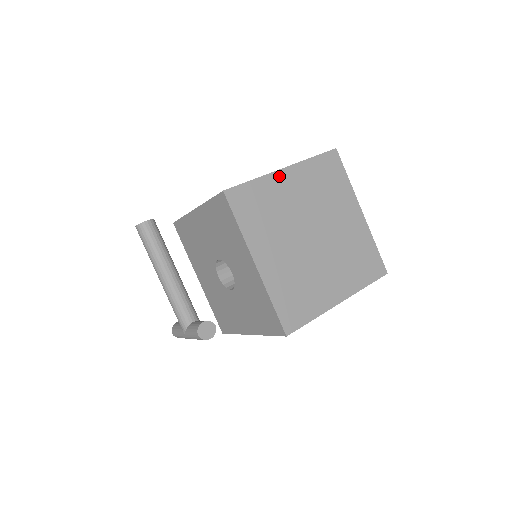
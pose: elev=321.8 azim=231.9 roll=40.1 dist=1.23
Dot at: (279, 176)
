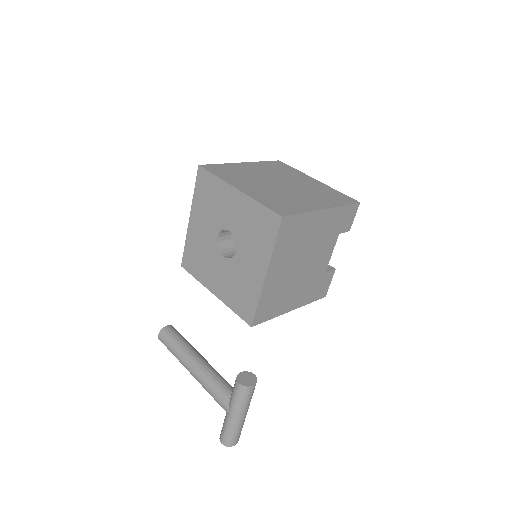
Dot at: (240, 164)
